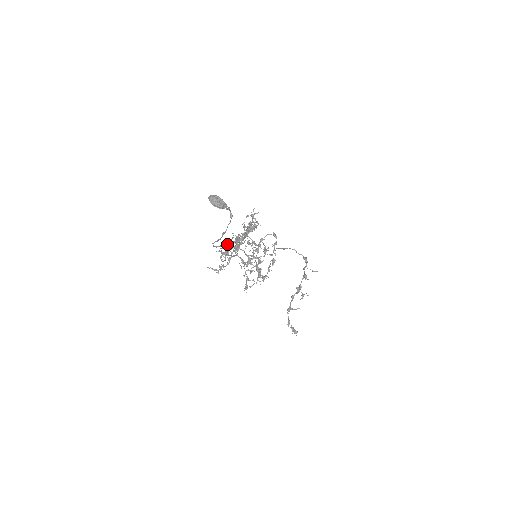
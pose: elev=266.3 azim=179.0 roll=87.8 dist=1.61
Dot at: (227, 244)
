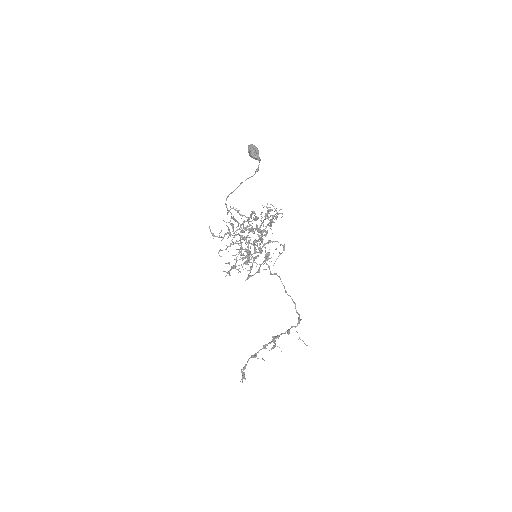
Dot at: (238, 211)
